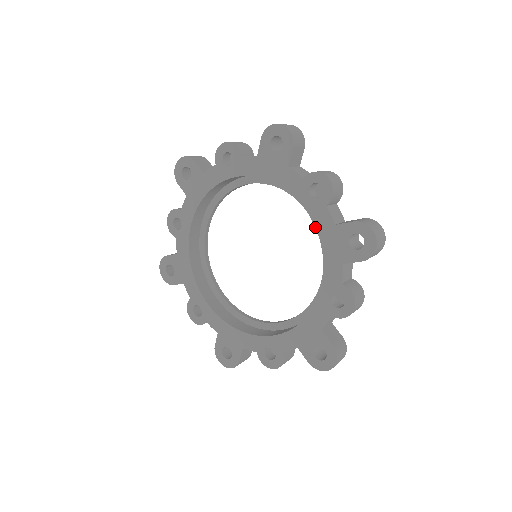
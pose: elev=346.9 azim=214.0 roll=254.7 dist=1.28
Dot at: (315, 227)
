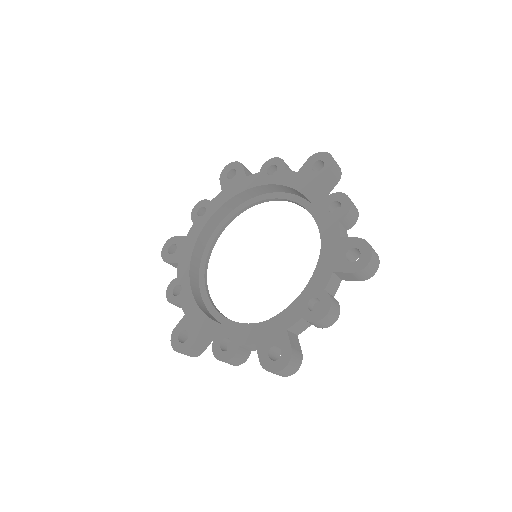
Dot at: (285, 186)
